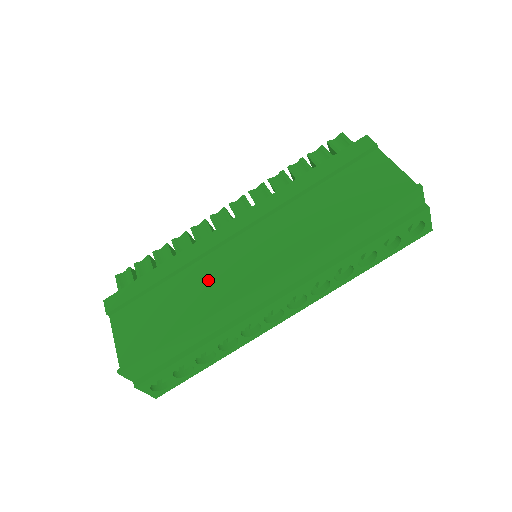
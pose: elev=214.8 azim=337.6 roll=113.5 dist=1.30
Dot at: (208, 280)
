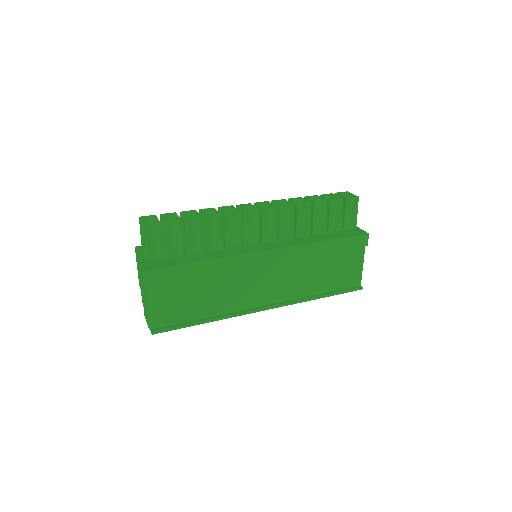
Dot at: (232, 288)
